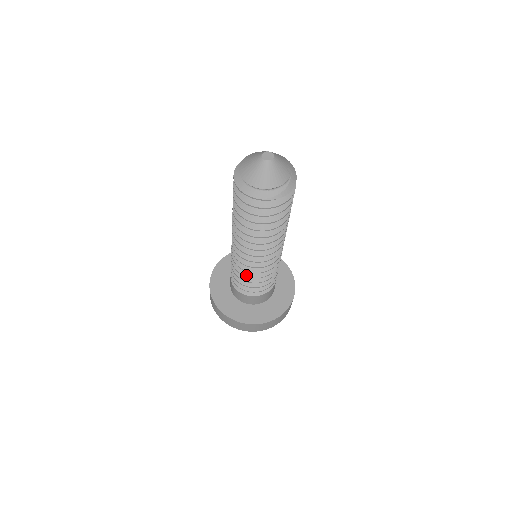
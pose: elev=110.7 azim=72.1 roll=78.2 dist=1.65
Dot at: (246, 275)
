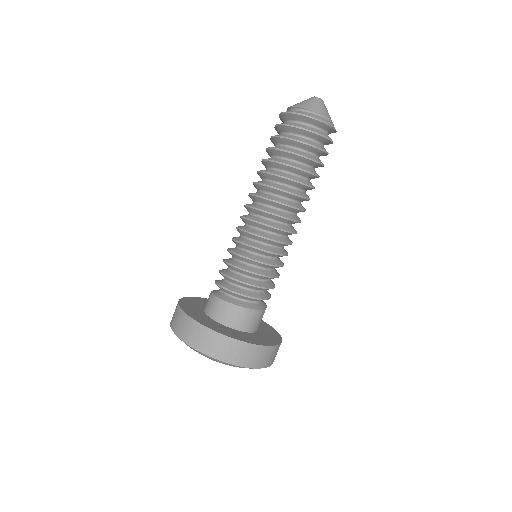
Dot at: (247, 256)
